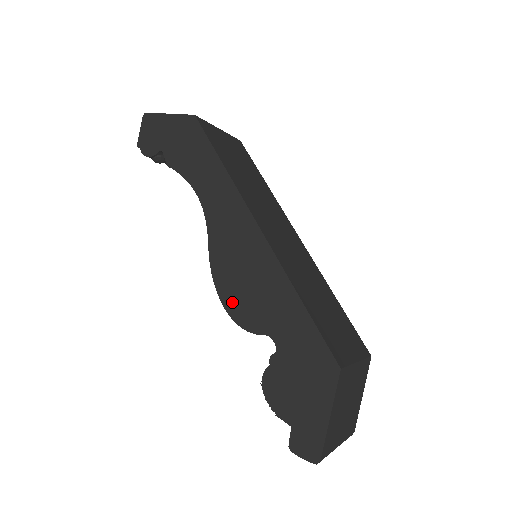
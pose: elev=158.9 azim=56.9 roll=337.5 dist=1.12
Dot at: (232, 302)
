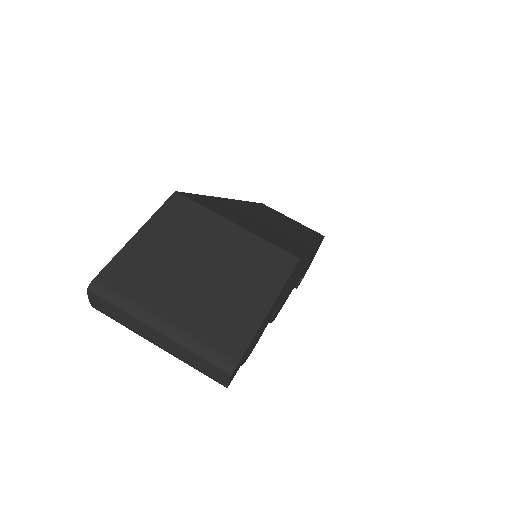
Dot at: occluded
